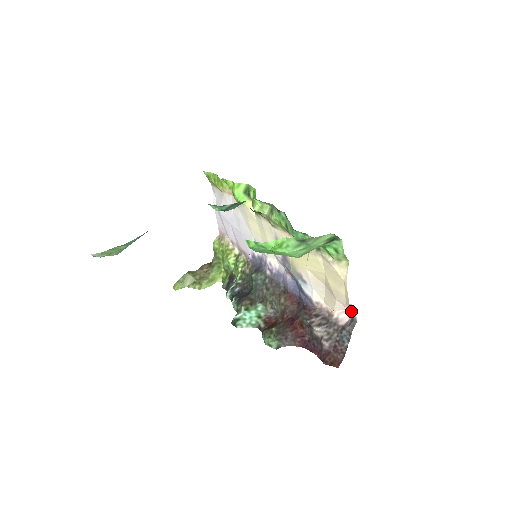
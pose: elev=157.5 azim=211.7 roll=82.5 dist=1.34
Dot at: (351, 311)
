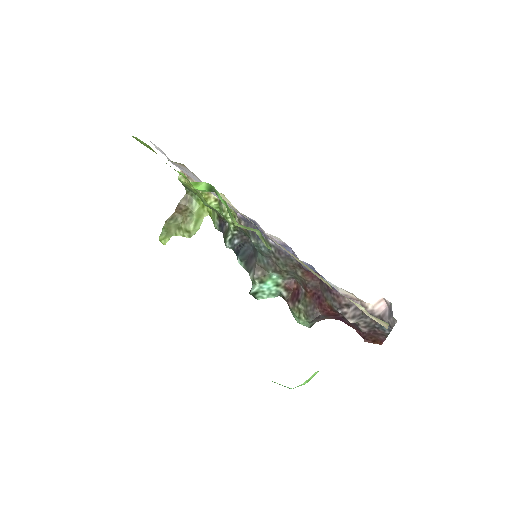
Dot at: occluded
